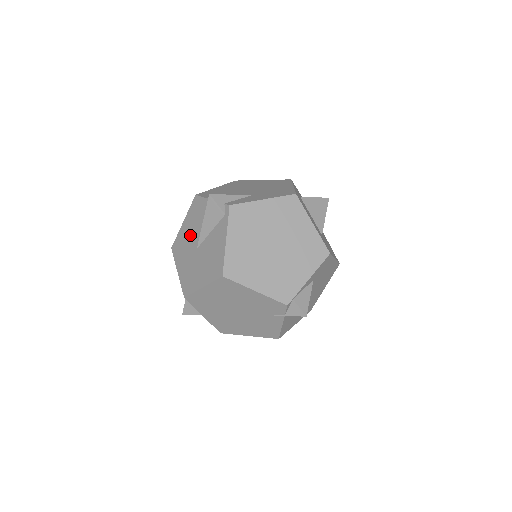
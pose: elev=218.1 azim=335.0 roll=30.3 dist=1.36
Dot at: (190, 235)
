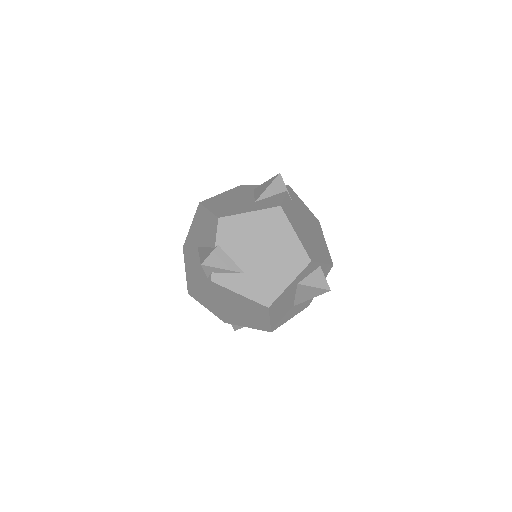
Dot at: (202, 230)
